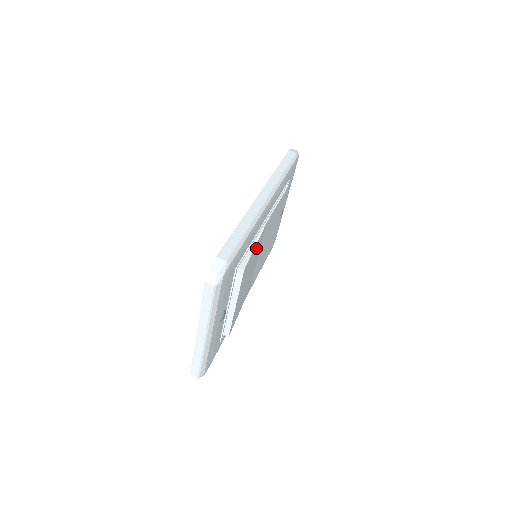
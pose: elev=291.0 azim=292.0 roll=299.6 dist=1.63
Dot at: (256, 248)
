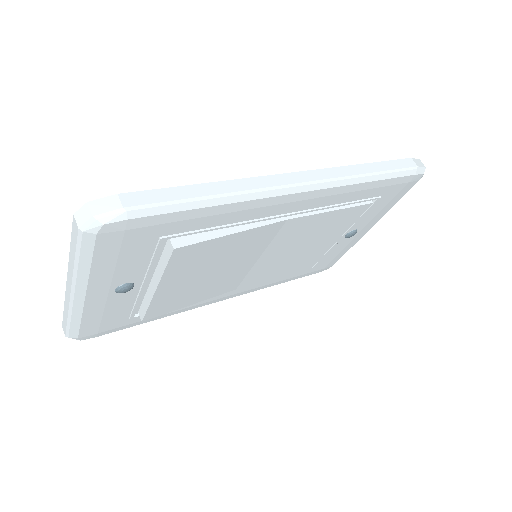
Dot at: (239, 240)
